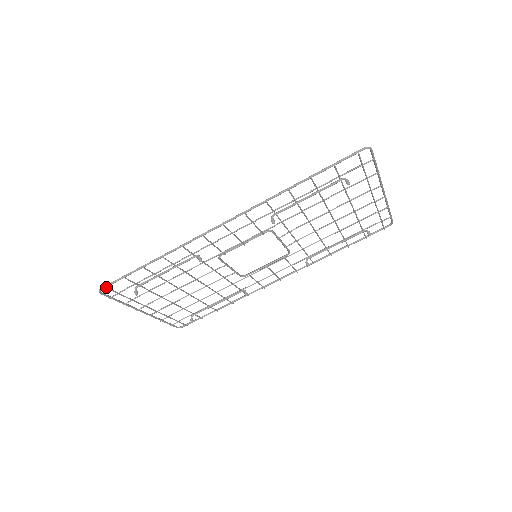
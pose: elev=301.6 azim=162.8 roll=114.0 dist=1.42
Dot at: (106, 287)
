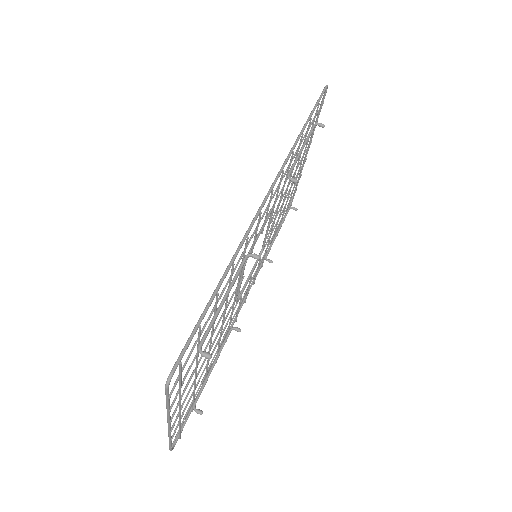
Dot at: (180, 362)
